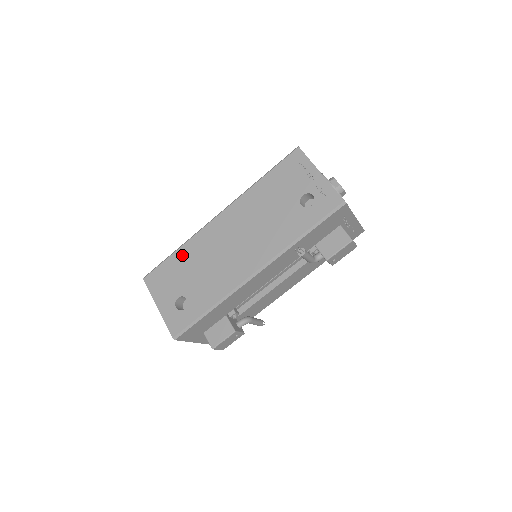
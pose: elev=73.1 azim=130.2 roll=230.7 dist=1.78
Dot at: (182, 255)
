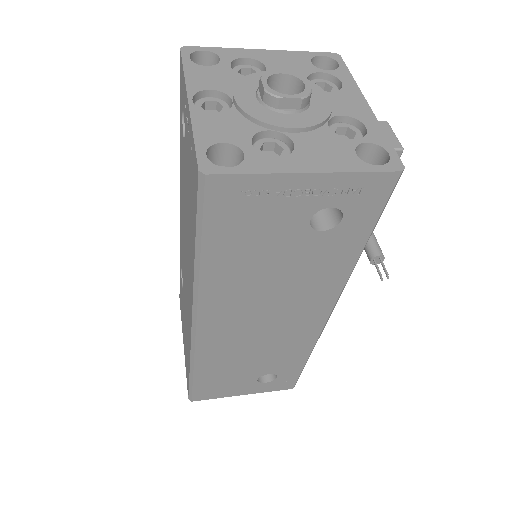
Dot at: (208, 370)
